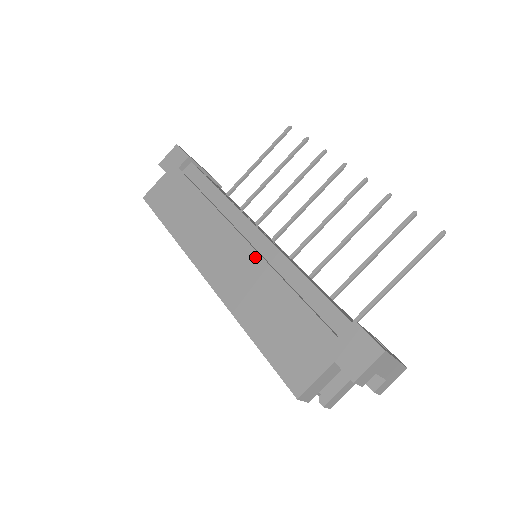
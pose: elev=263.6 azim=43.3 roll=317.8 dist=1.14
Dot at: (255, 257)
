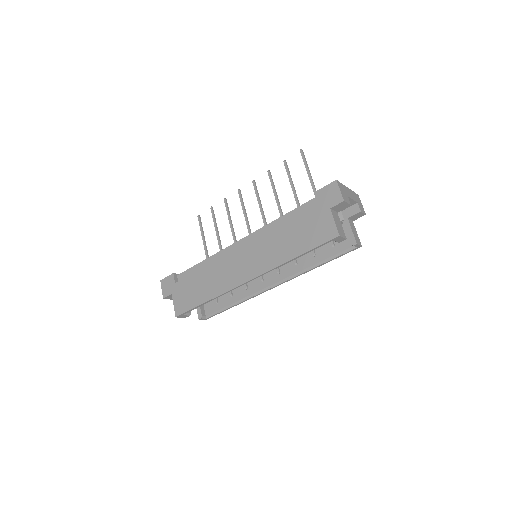
Dot at: (256, 242)
